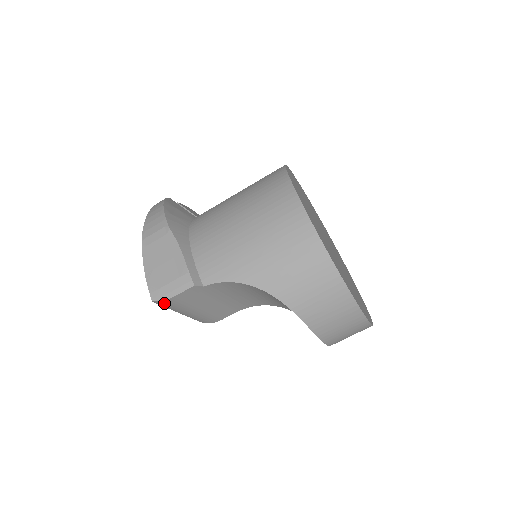
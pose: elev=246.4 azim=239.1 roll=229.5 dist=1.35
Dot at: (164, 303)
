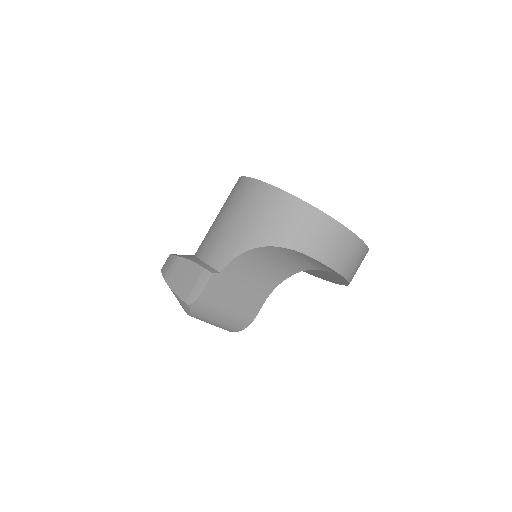
Dot at: (199, 304)
